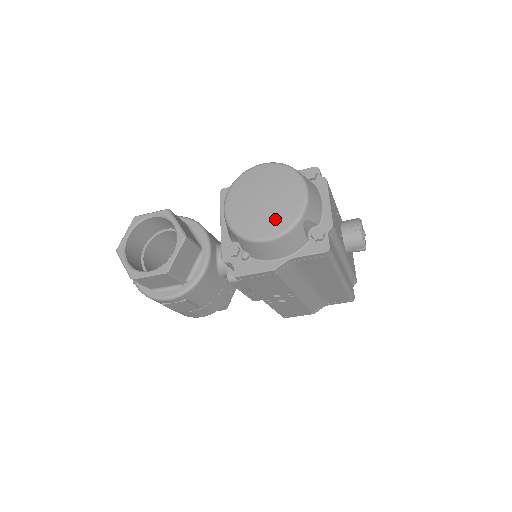
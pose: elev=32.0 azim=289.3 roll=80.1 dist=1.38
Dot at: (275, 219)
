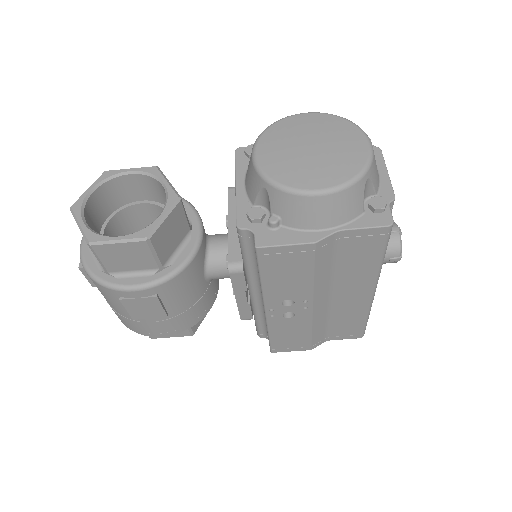
Dot at: (330, 169)
